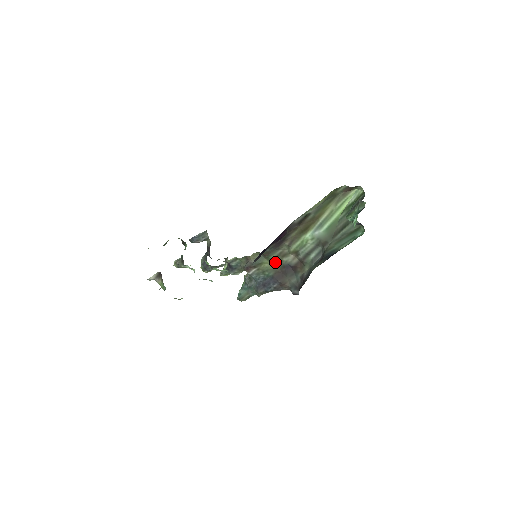
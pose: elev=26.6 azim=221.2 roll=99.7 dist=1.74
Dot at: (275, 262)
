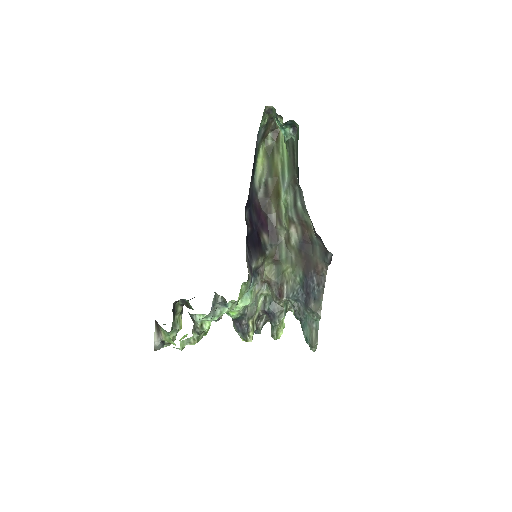
Dot at: (292, 258)
